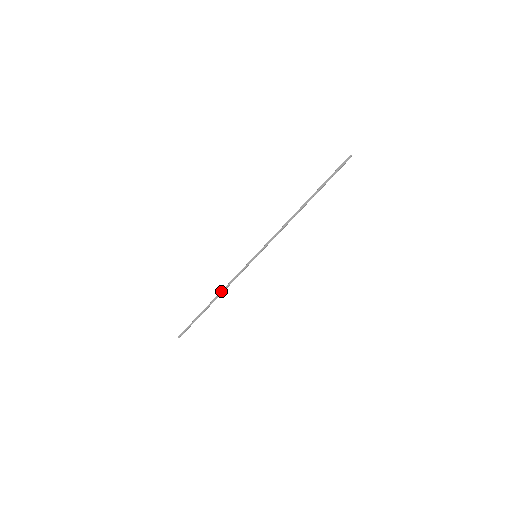
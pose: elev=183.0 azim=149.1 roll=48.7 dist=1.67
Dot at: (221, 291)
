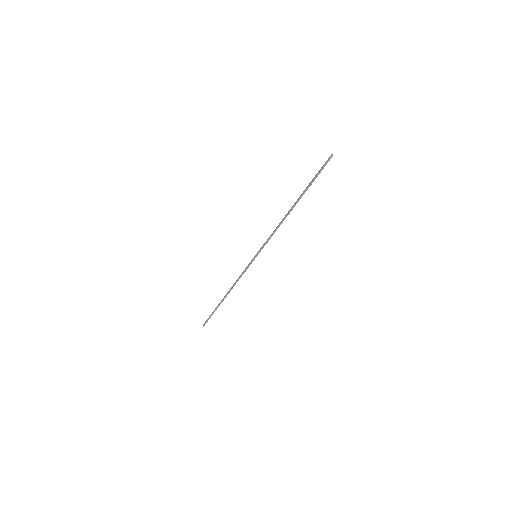
Dot at: (231, 287)
